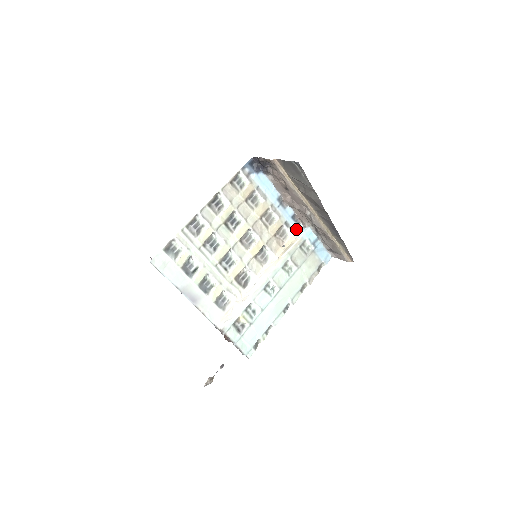
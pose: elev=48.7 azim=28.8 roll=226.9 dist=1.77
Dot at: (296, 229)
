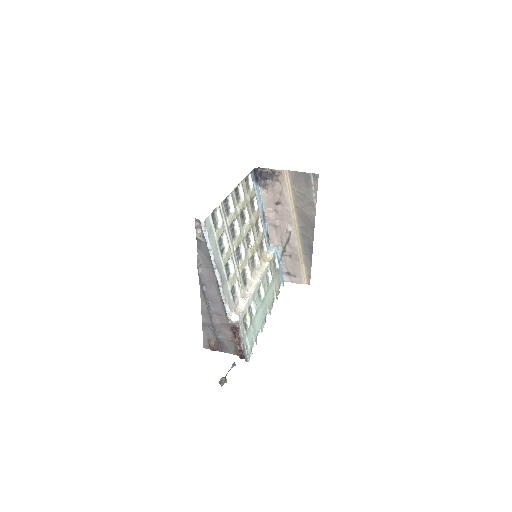
Dot at: (268, 246)
